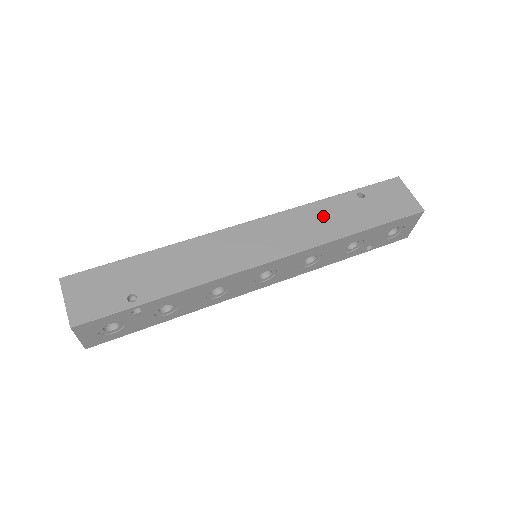
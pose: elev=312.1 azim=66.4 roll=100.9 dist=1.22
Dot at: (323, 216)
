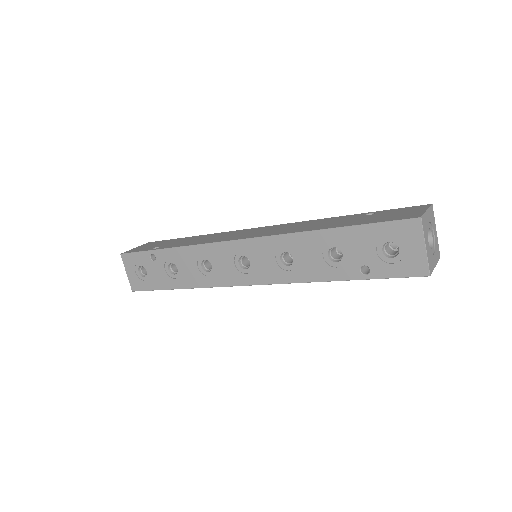
Dot at: (316, 223)
